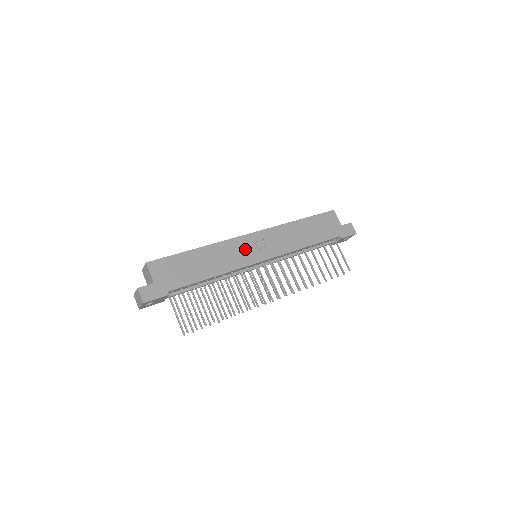
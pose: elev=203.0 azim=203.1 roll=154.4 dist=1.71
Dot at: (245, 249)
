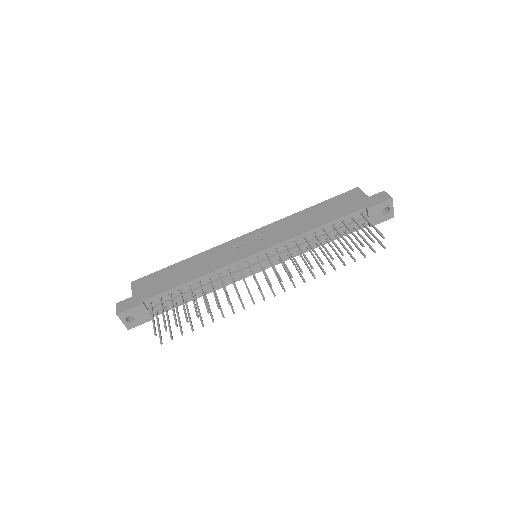
Dot at: (236, 249)
